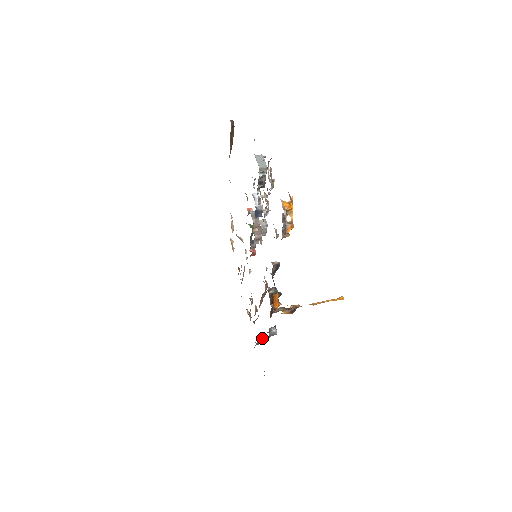
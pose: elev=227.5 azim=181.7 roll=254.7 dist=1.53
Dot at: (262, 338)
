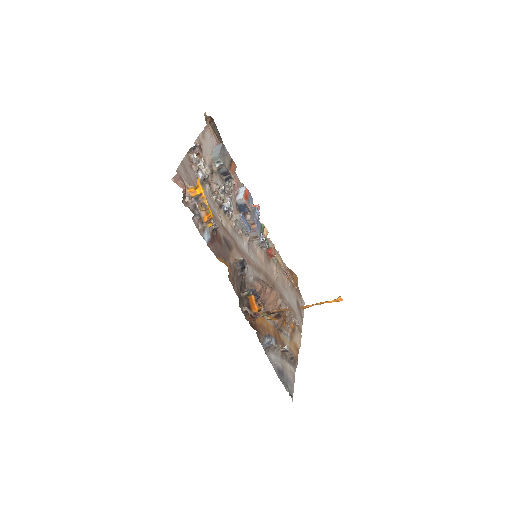
Dot at: (286, 351)
